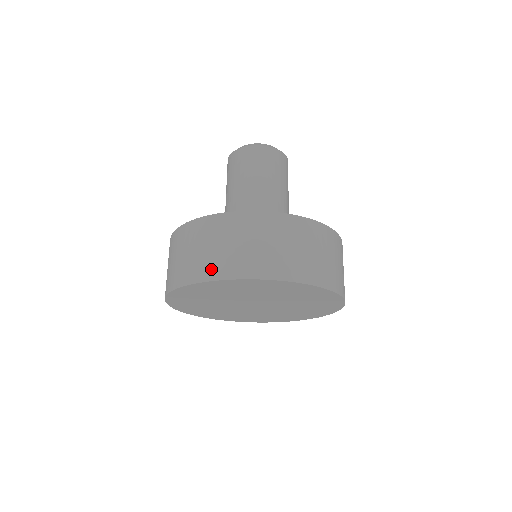
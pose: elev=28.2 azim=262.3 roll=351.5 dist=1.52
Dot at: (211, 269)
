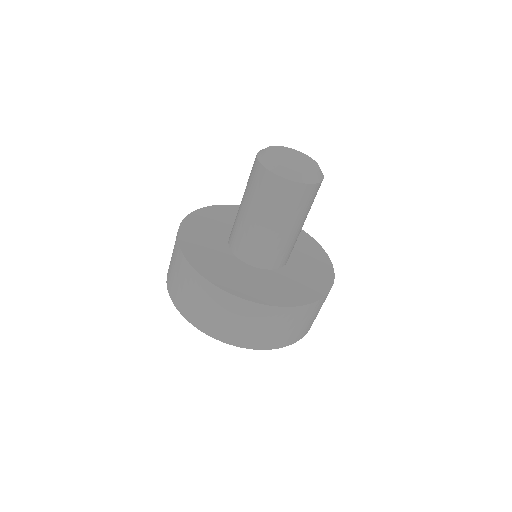
Dot at: (288, 340)
